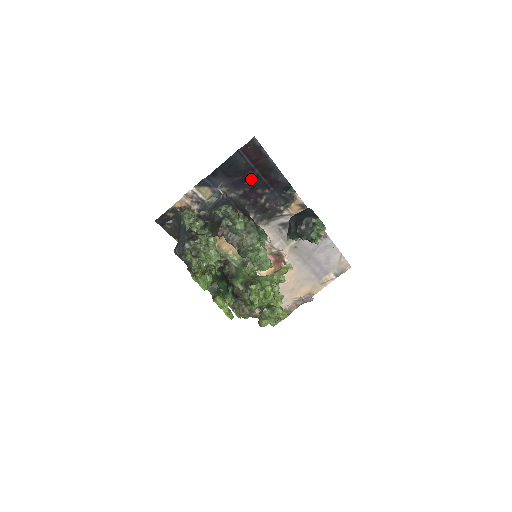
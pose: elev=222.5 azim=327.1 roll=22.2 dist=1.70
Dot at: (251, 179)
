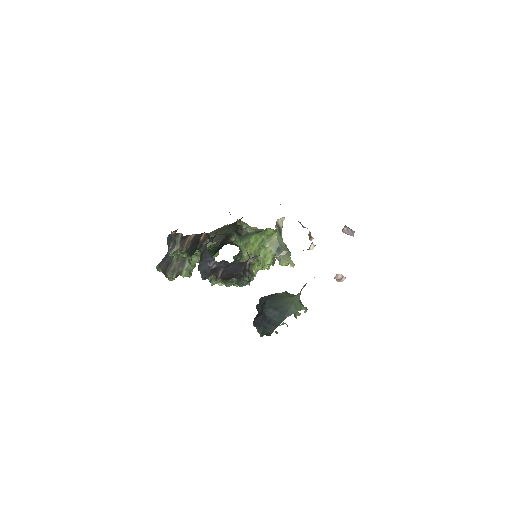
Dot at: occluded
